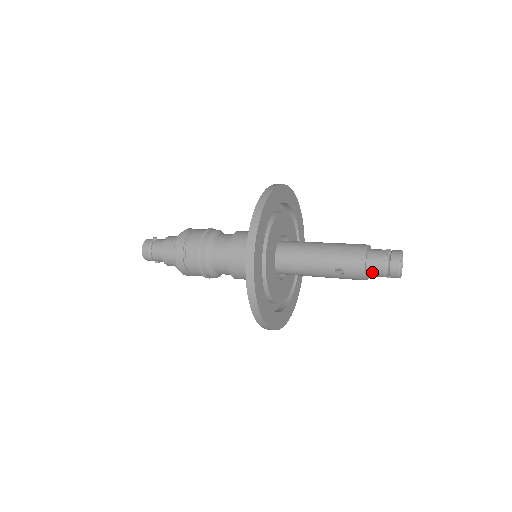
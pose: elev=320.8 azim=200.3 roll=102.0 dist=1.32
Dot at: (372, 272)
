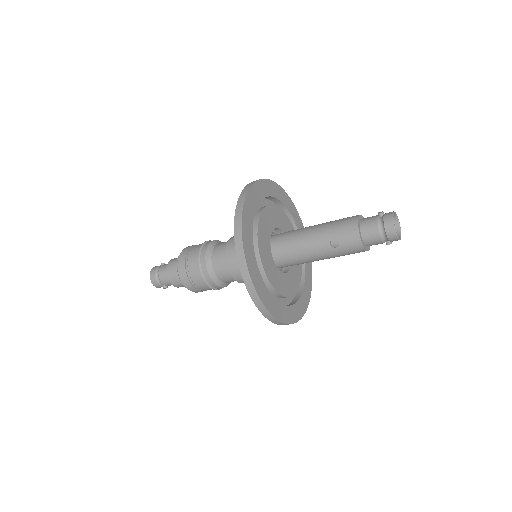
Dot at: (368, 236)
